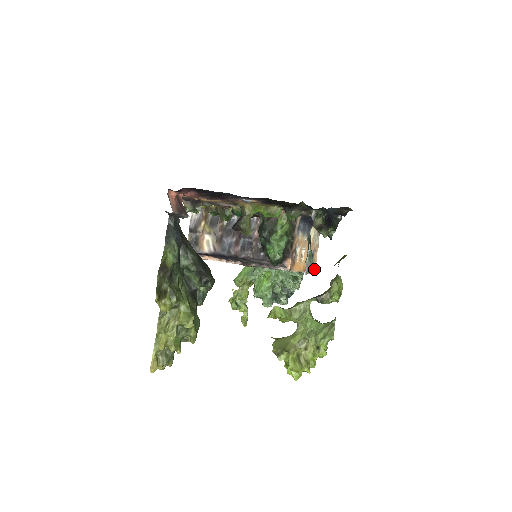
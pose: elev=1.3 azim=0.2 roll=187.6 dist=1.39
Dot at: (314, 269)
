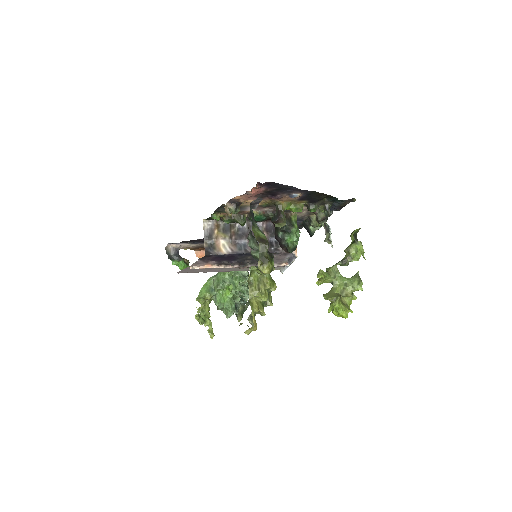
Dot at: occluded
